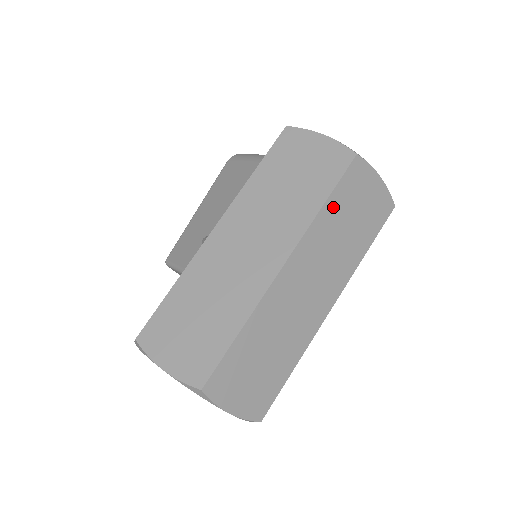
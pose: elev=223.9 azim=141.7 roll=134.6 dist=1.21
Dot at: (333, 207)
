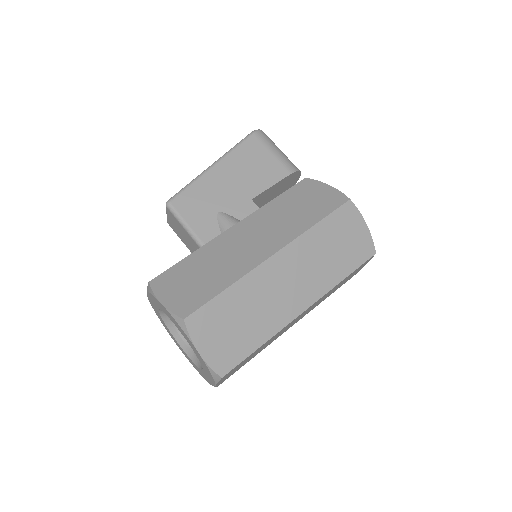
Dot at: occluded
